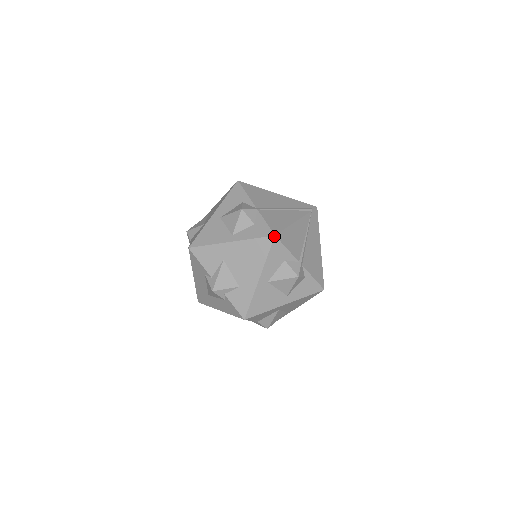
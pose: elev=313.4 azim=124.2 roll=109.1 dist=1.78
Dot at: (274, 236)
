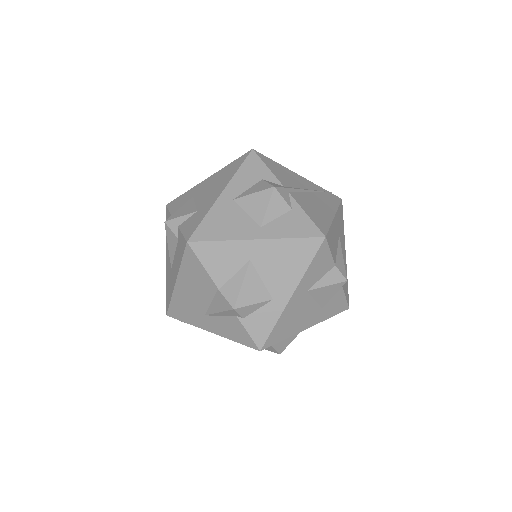
Dot at: (251, 150)
